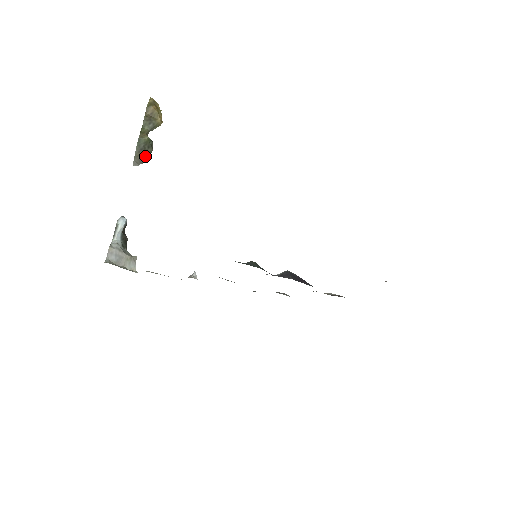
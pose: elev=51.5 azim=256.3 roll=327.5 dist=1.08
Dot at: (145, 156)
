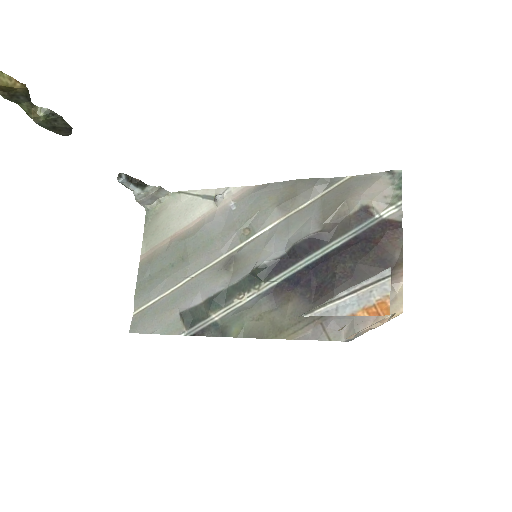
Dot at: (65, 128)
